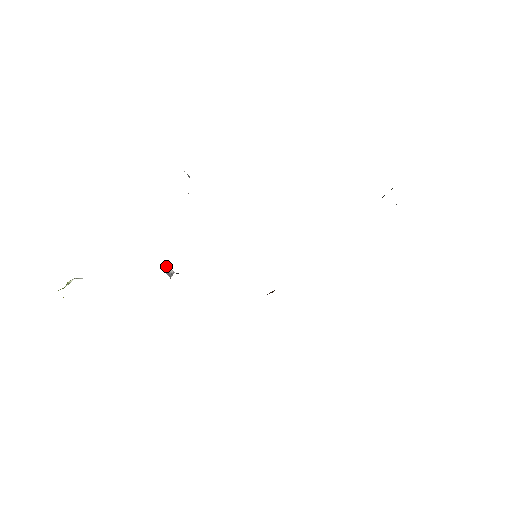
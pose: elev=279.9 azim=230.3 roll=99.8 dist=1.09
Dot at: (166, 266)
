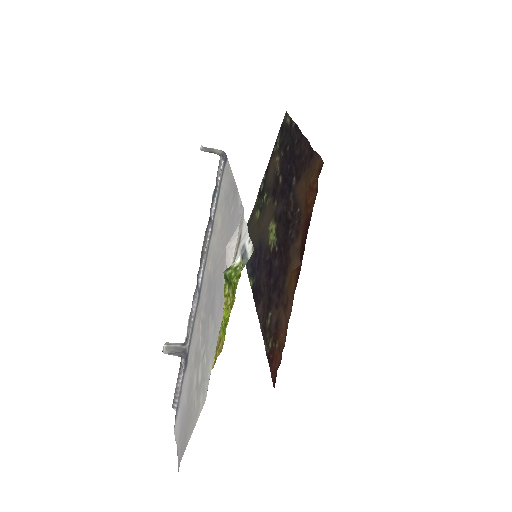
Dot at: (167, 344)
